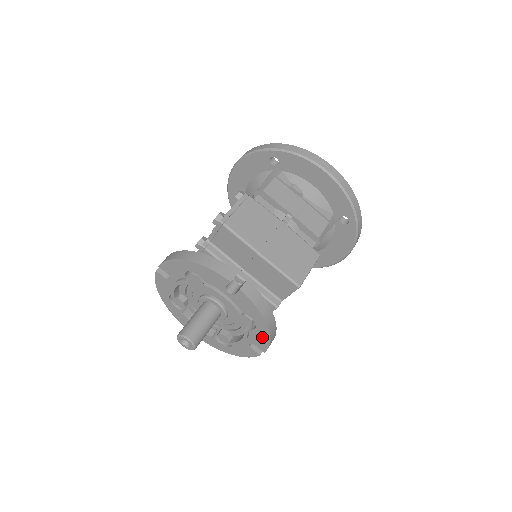
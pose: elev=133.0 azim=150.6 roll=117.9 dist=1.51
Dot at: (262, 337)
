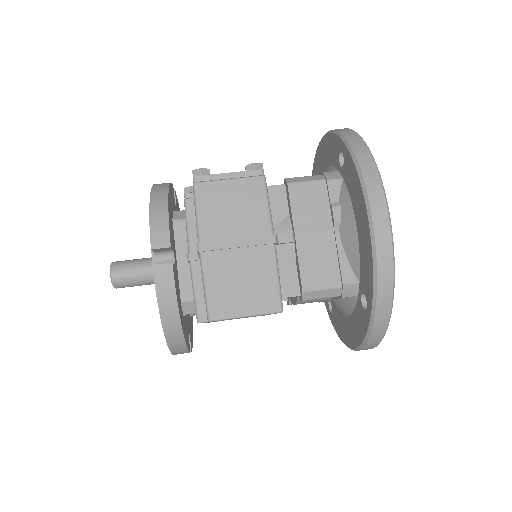
Dot at: occluded
